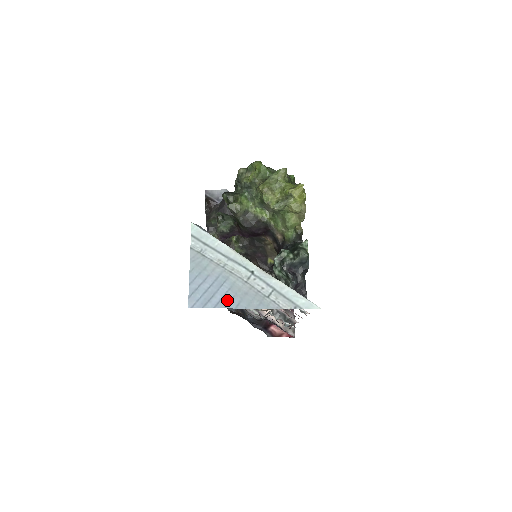
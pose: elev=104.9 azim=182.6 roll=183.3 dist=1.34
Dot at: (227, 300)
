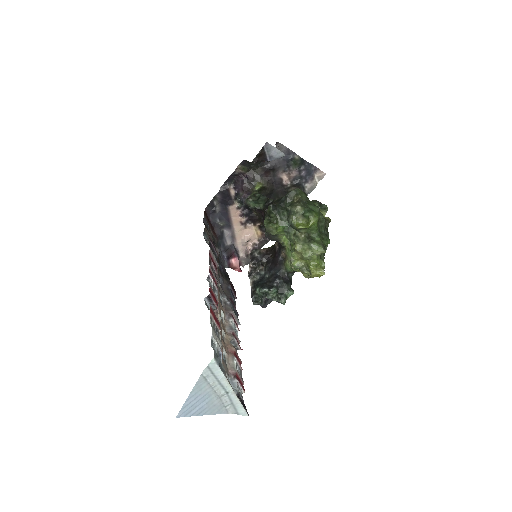
Dot at: (201, 411)
